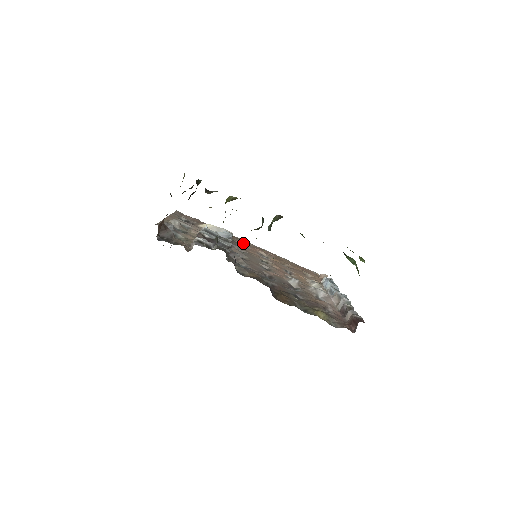
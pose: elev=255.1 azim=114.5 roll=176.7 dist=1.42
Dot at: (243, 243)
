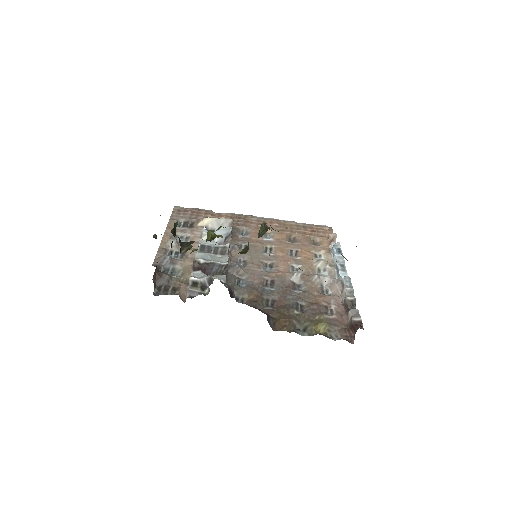
Dot at: (246, 223)
